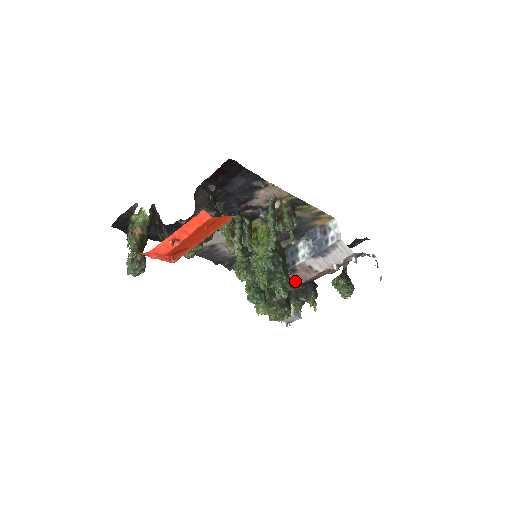
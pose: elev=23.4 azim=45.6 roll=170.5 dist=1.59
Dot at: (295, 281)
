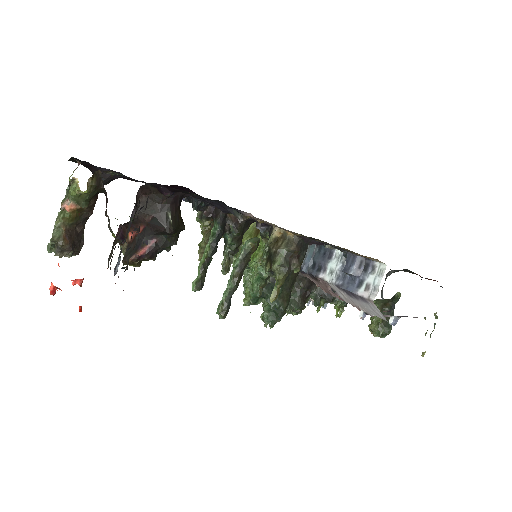
Dot at: (318, 285)
